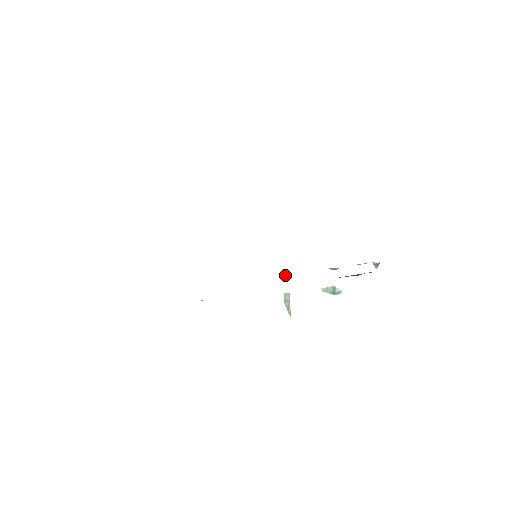
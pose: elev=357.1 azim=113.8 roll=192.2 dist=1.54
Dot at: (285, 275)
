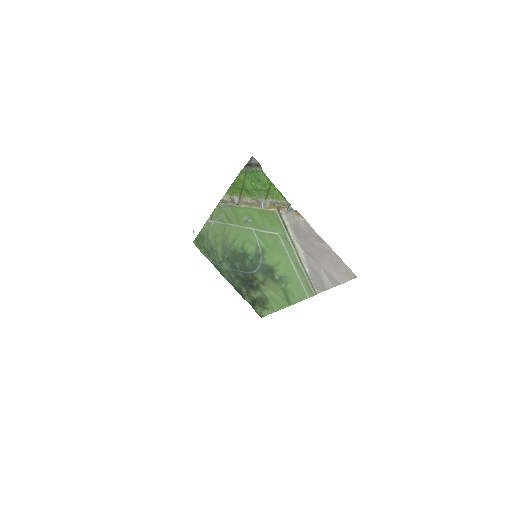
Dot at: (234, 200)
